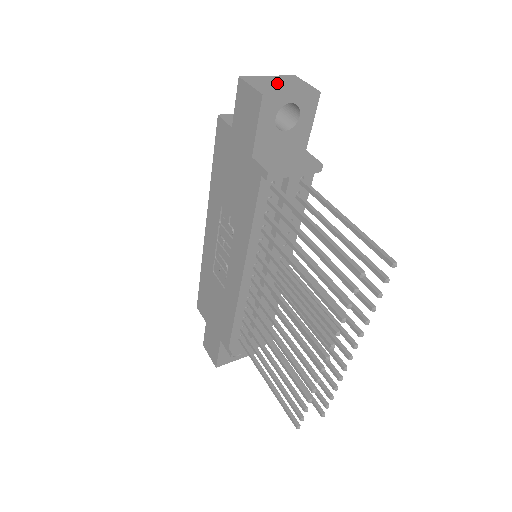
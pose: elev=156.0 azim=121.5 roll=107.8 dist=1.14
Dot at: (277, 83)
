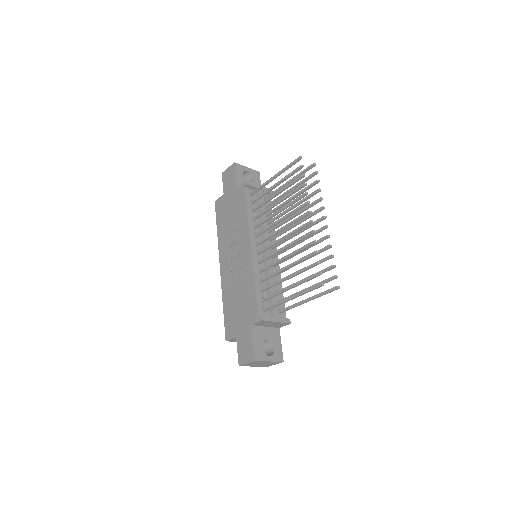
Dot at: occluded
